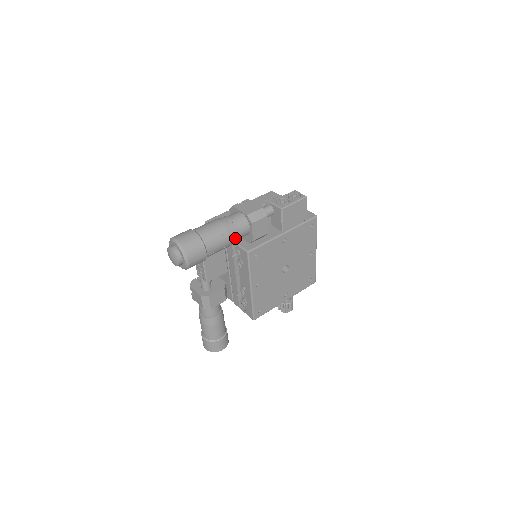
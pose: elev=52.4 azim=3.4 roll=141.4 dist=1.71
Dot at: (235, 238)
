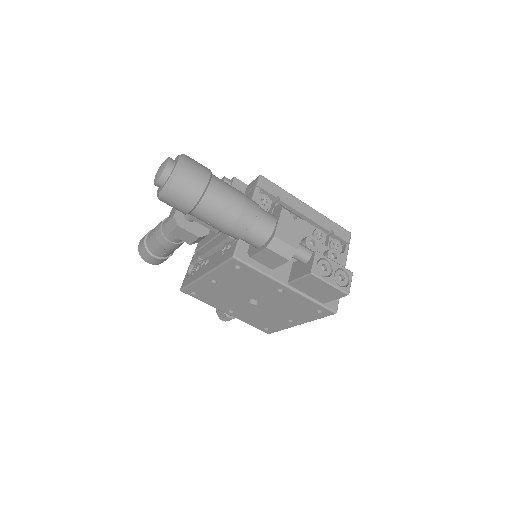
Dot at: (235, 236)
